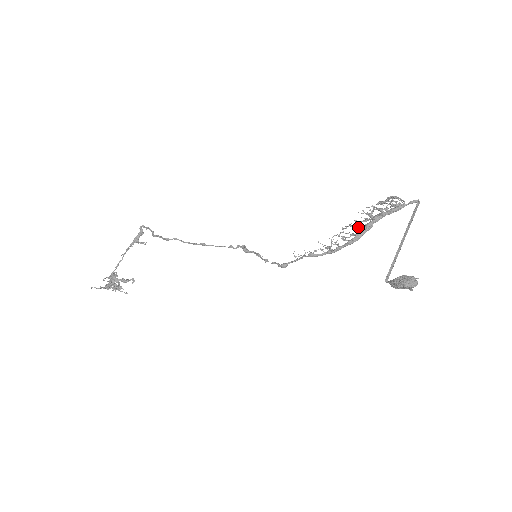
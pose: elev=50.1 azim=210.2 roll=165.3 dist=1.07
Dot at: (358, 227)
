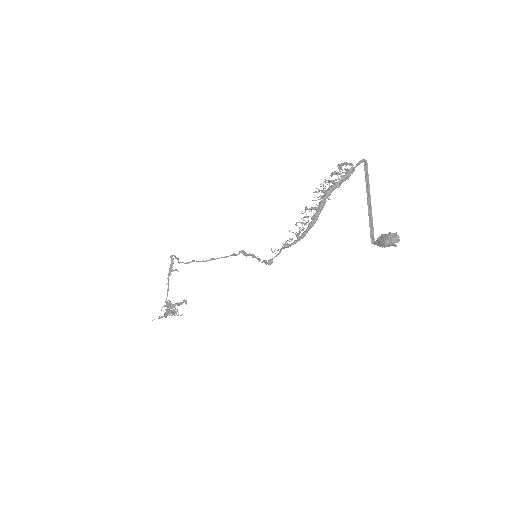
Dot at: (312, 208)
